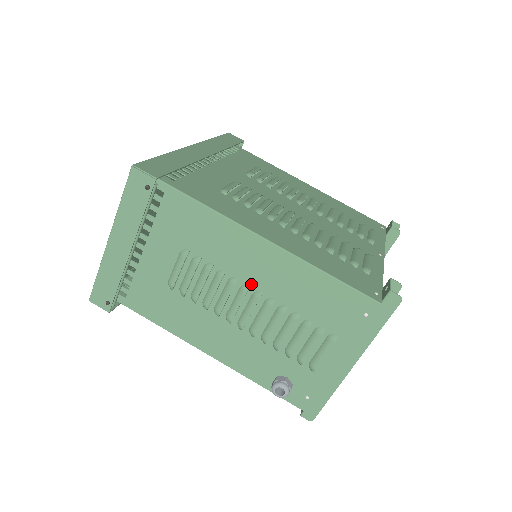
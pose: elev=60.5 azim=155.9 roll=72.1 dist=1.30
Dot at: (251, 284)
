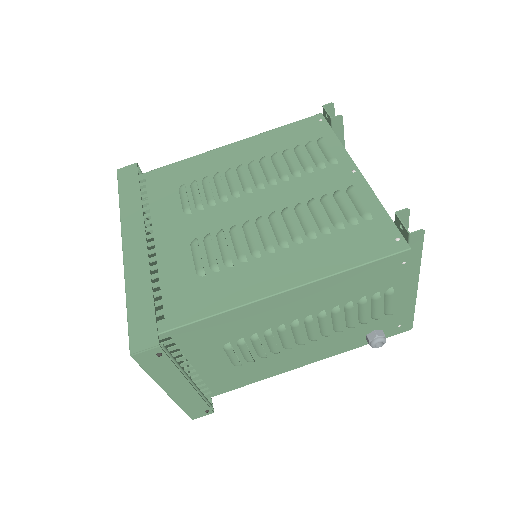
Dot at: (297, 318)
